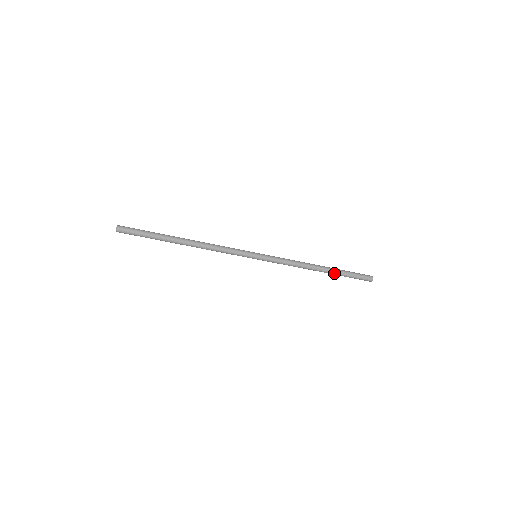
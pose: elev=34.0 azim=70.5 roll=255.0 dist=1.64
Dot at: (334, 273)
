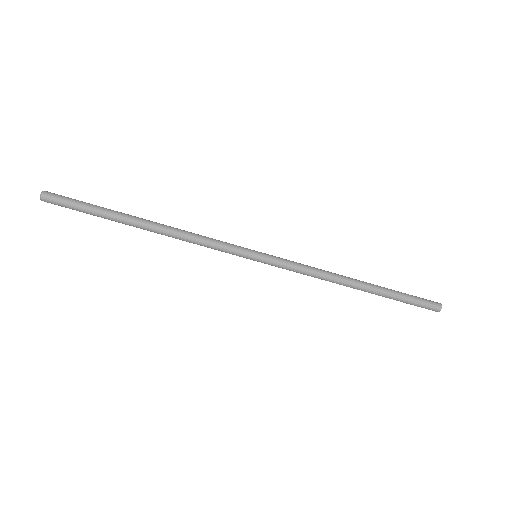
Dot at: (378, 294)
